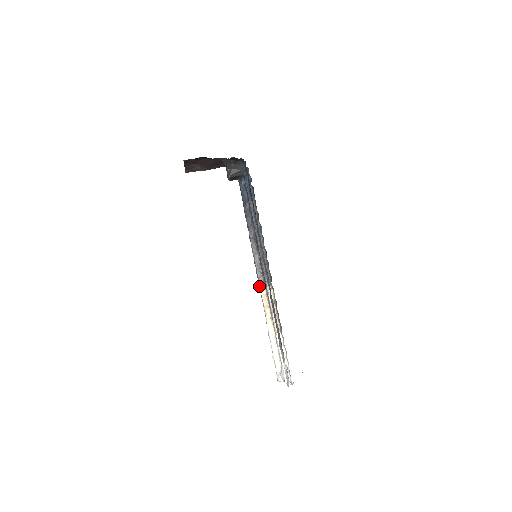
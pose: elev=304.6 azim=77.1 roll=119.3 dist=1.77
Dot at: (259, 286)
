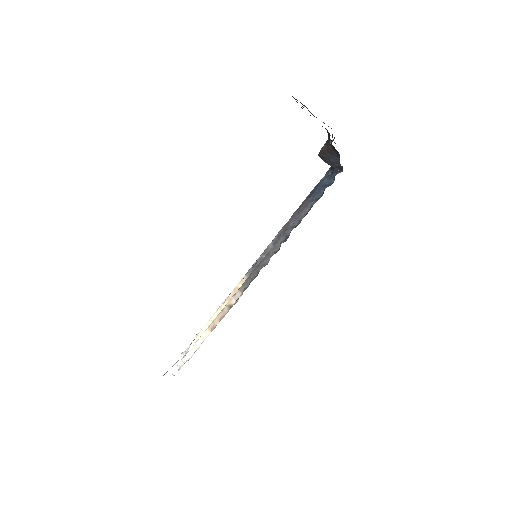
Dot at: occluded
